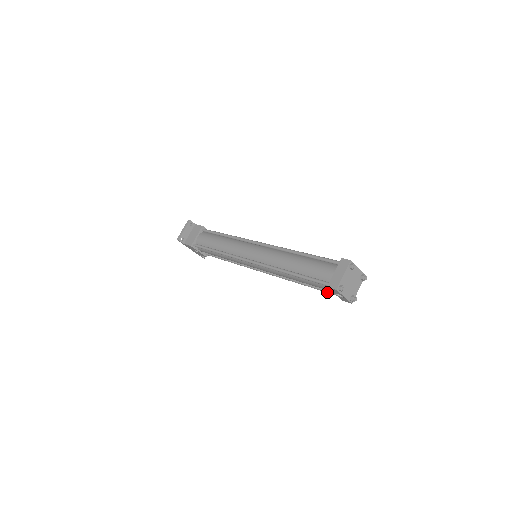
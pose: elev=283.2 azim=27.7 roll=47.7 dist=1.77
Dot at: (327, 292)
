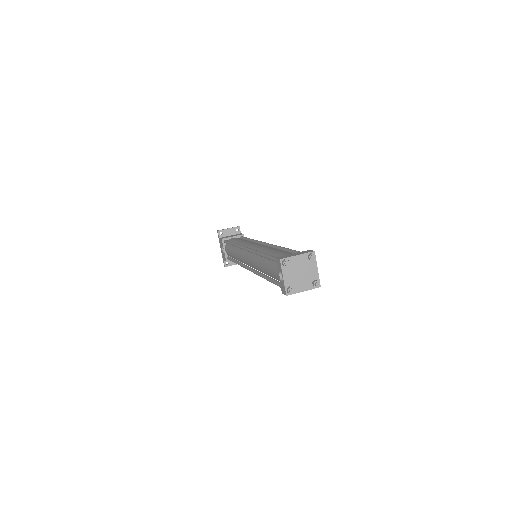
Dot at: (277, 284)
